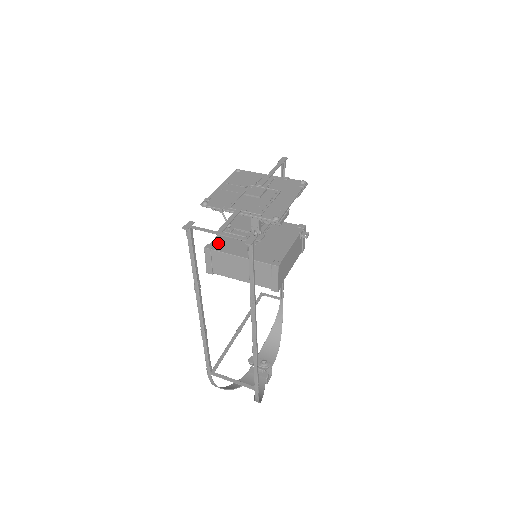
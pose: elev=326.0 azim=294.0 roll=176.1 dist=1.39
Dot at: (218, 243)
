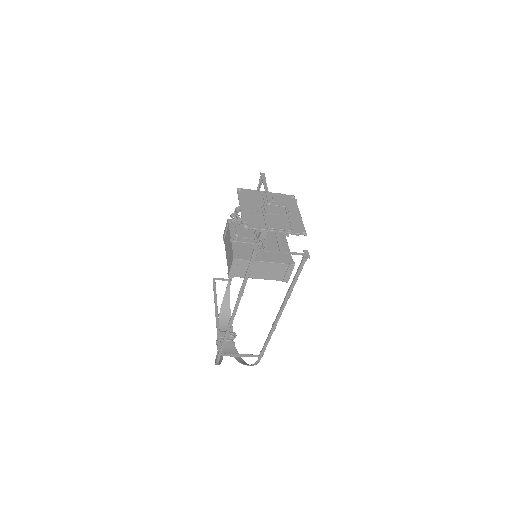
Dot at: (239, 252)
